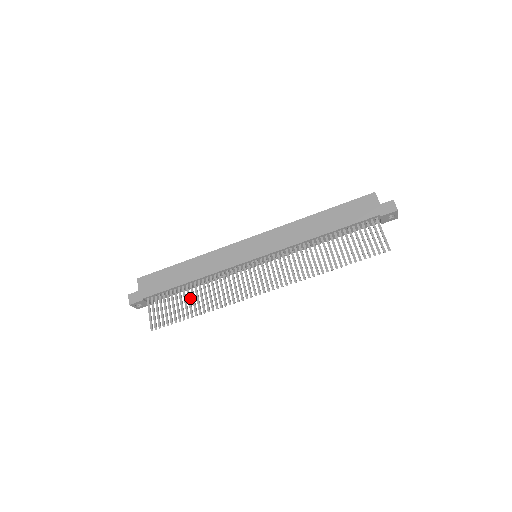
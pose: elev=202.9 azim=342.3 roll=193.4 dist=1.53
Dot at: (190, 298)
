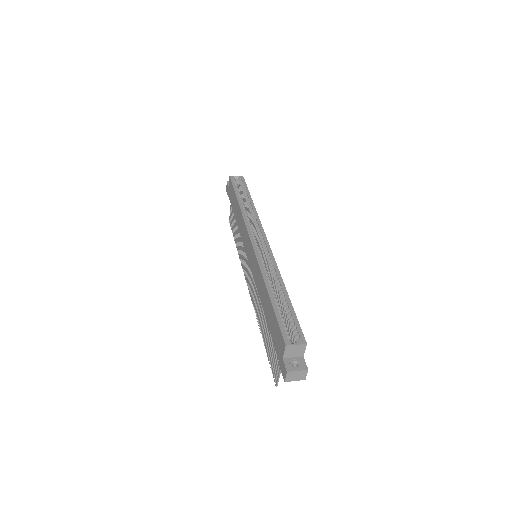
Dot at: occluded
